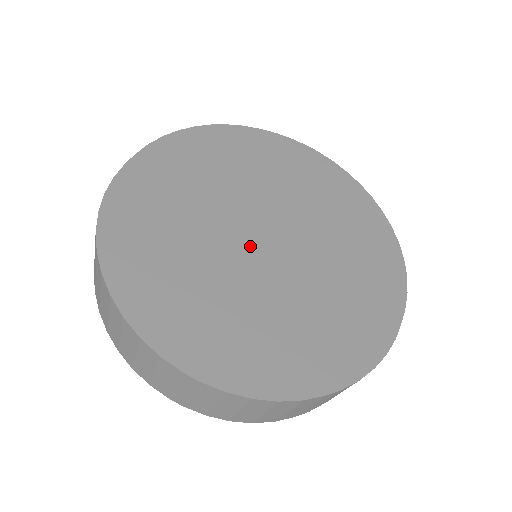
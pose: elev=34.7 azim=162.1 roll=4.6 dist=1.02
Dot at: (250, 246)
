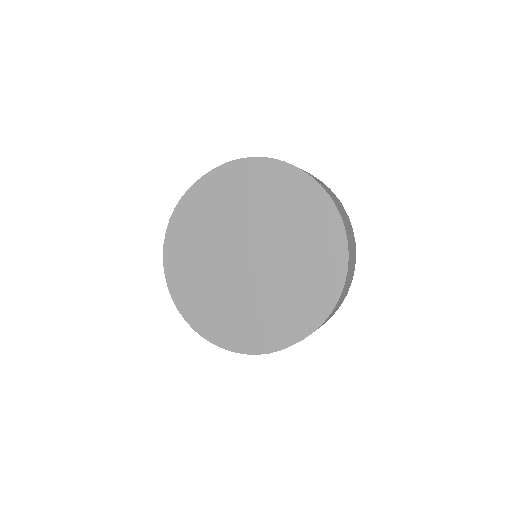
Dot at: (235, 258)
